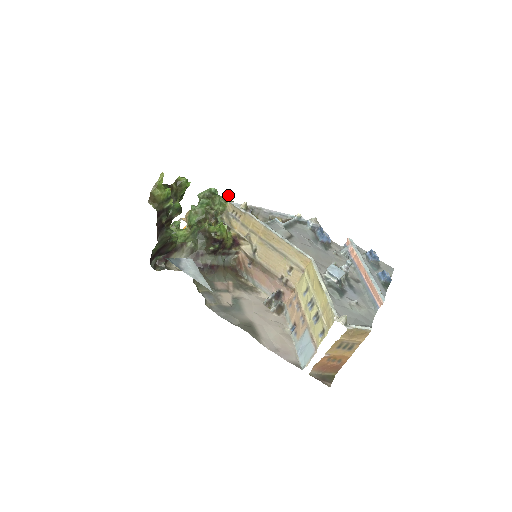
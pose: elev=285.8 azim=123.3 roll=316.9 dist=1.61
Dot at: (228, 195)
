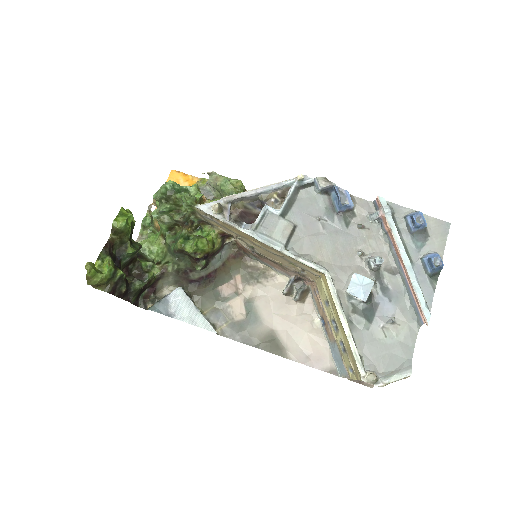
Dot at: (190, 199)
